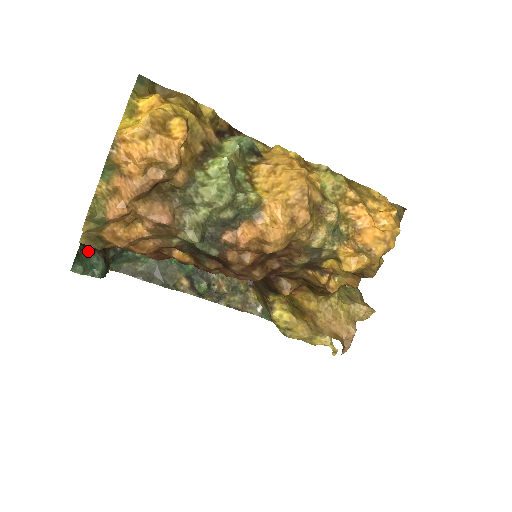
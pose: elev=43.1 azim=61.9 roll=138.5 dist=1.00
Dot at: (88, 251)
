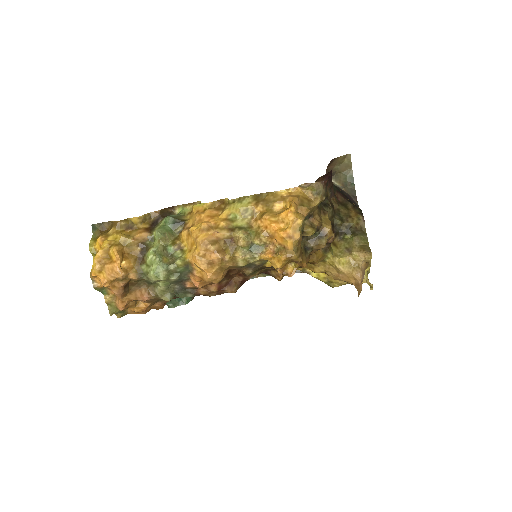
Dot at: occluded
